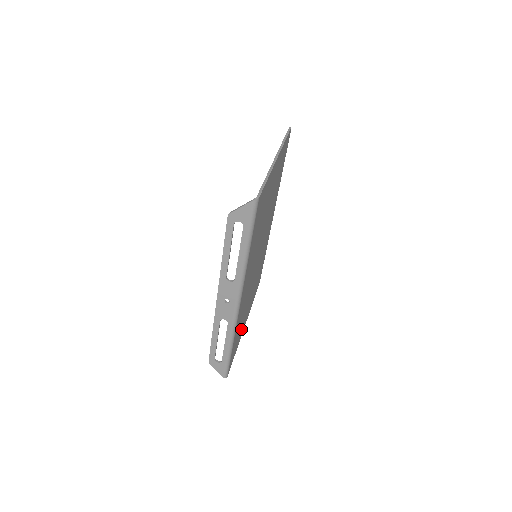
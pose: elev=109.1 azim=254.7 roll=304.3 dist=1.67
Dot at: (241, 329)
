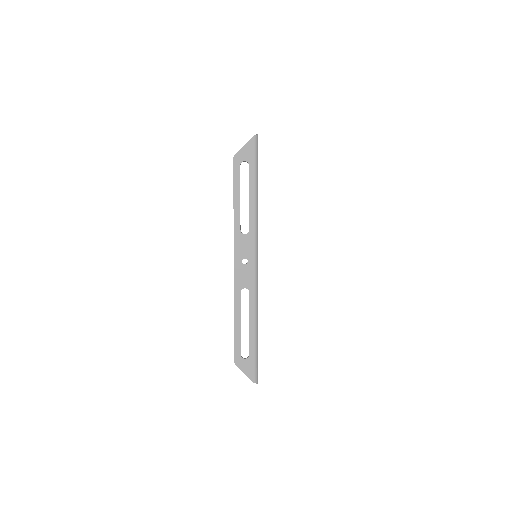
Dot at: occluded
